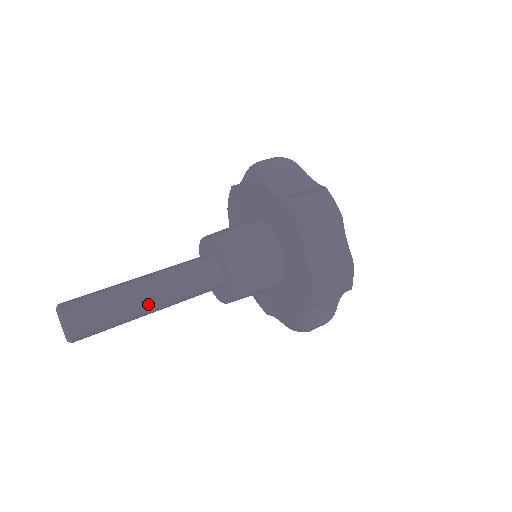
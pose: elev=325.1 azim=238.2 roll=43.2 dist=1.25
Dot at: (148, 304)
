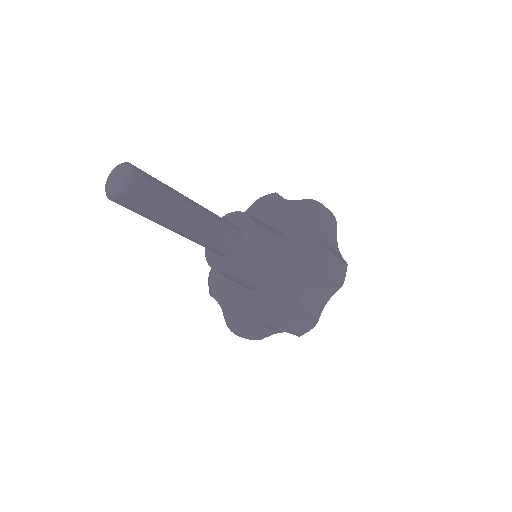
Dot at: (189, 199)
